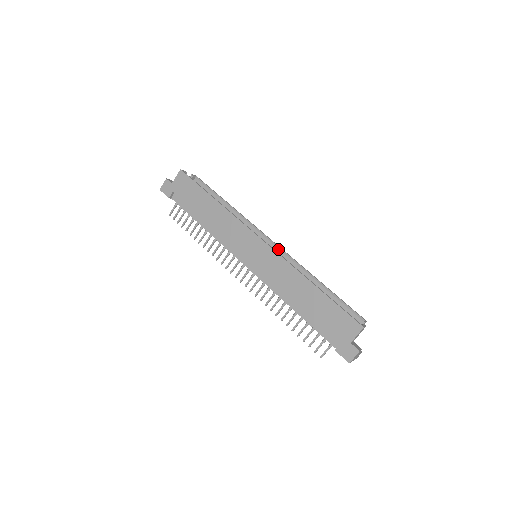
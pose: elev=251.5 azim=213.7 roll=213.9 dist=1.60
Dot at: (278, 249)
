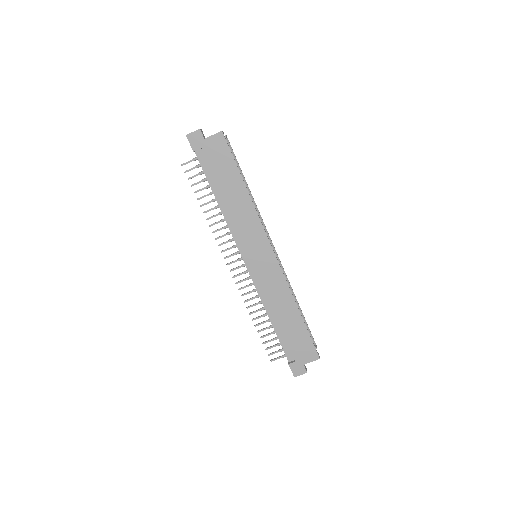
Dot at: occluded
